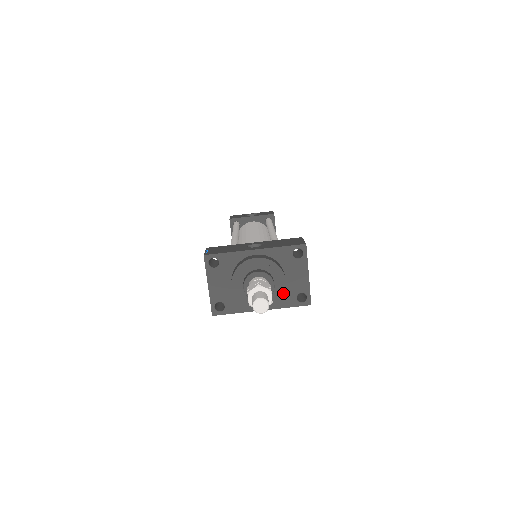
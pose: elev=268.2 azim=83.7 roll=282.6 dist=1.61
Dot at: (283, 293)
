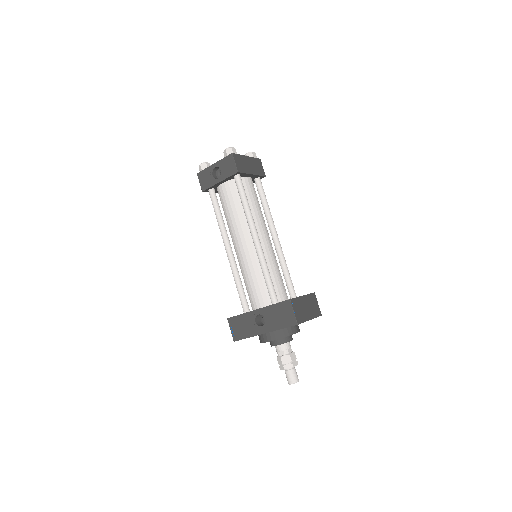
Dot at: occluded
